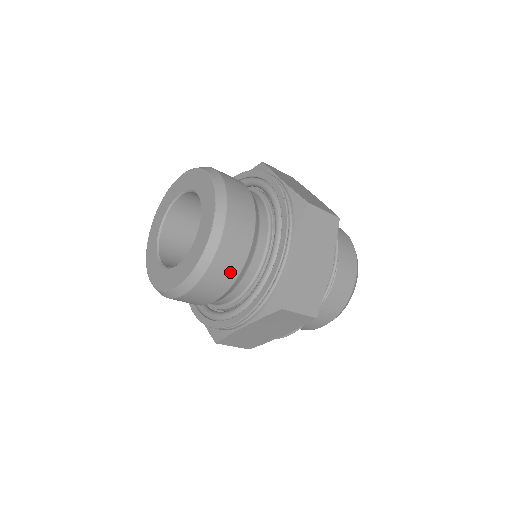
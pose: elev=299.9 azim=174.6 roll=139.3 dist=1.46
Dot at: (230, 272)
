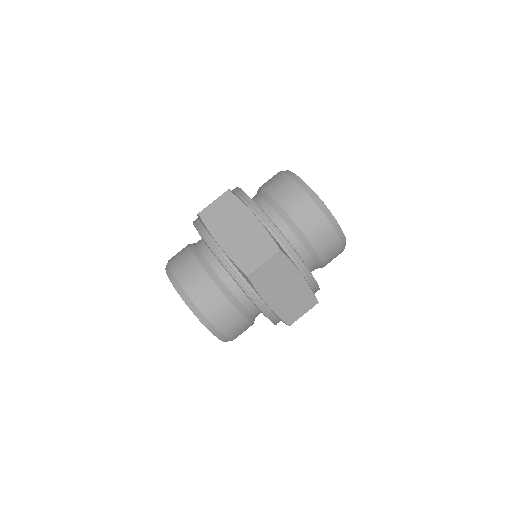
Dot at: (243, 328)
